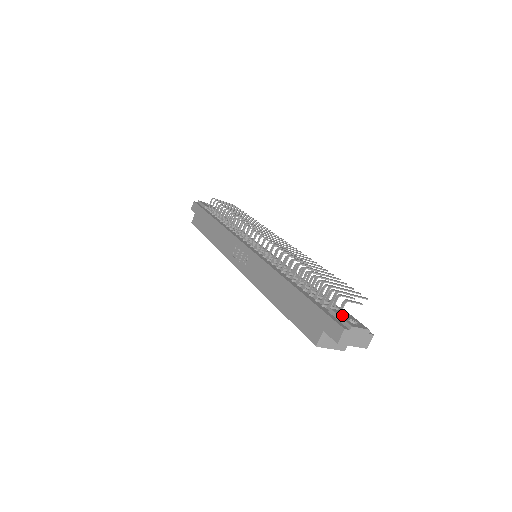
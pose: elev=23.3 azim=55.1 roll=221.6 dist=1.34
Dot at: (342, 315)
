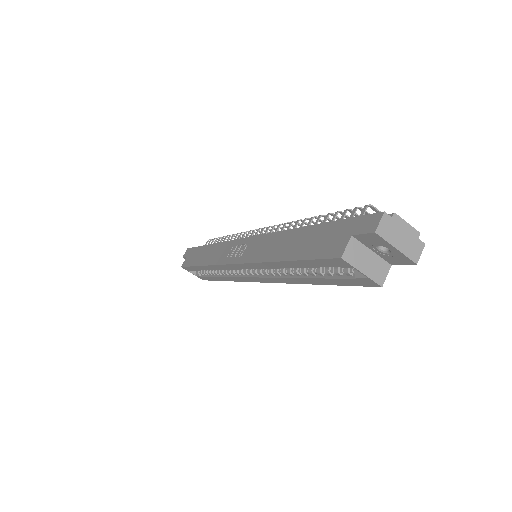
Dot at: occluded
